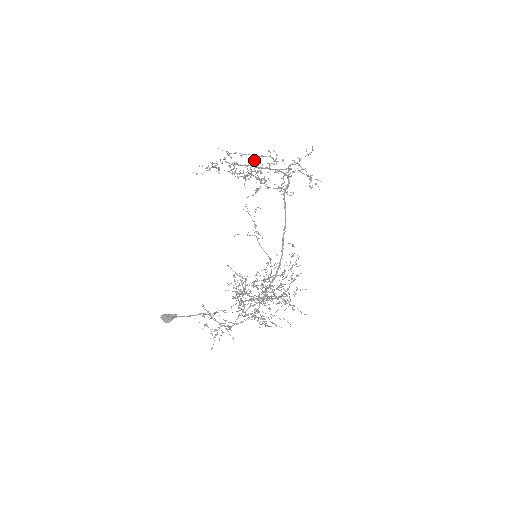
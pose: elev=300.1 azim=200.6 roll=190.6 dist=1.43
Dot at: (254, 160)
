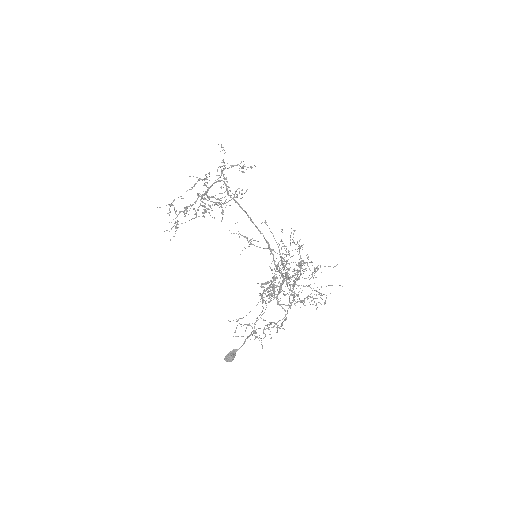
Dot at: occluded
